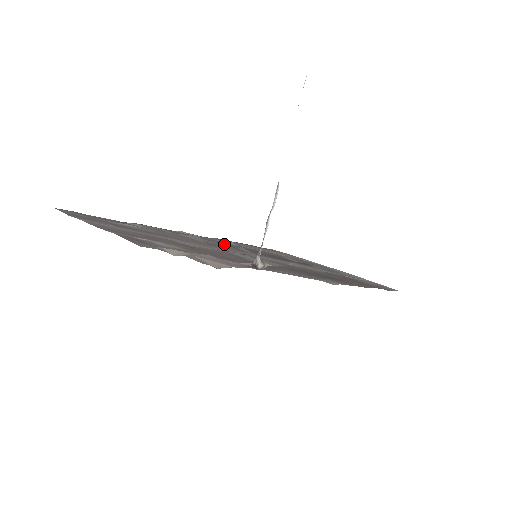
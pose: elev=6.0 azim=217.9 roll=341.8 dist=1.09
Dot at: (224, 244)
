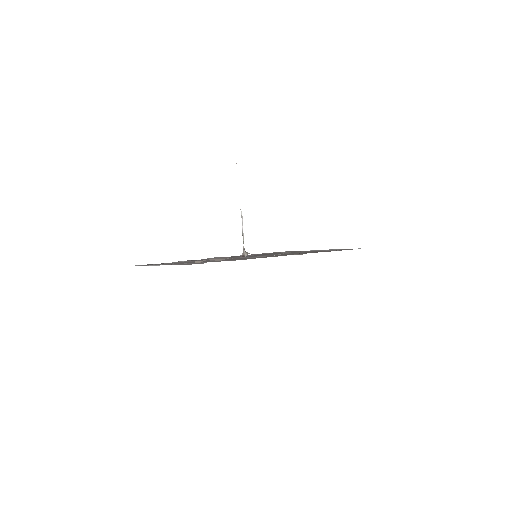
Dot at: (237, 256)
